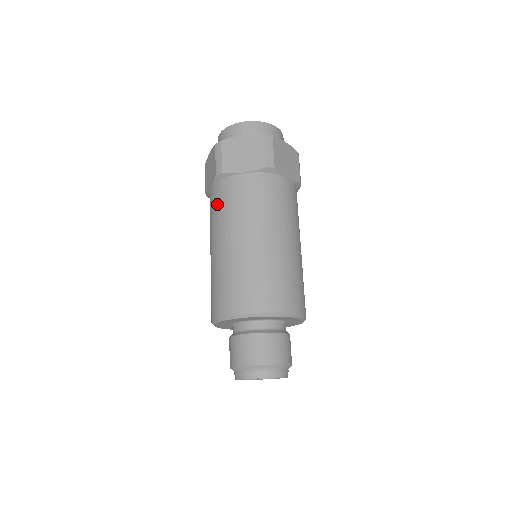
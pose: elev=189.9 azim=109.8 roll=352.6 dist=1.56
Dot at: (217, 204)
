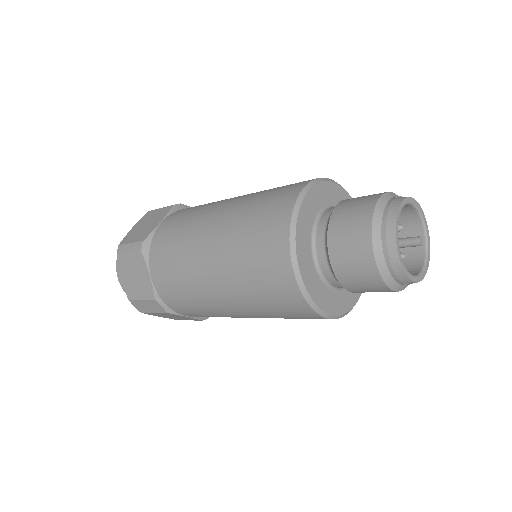
Dot at: (192, 208)
